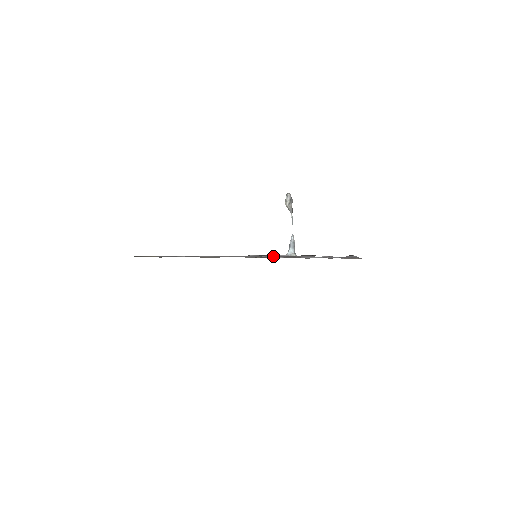
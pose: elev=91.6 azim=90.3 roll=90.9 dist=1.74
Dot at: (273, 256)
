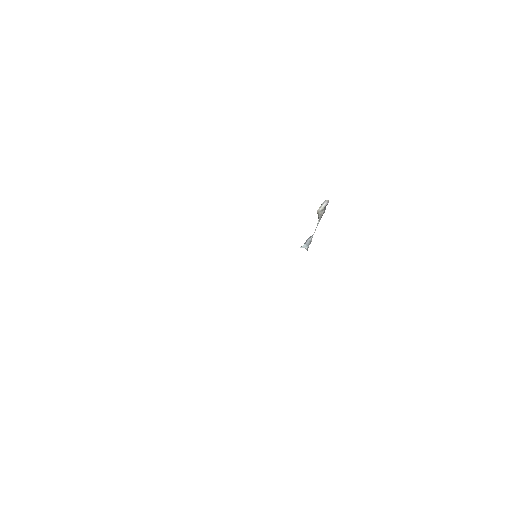
Dot at: occluded
